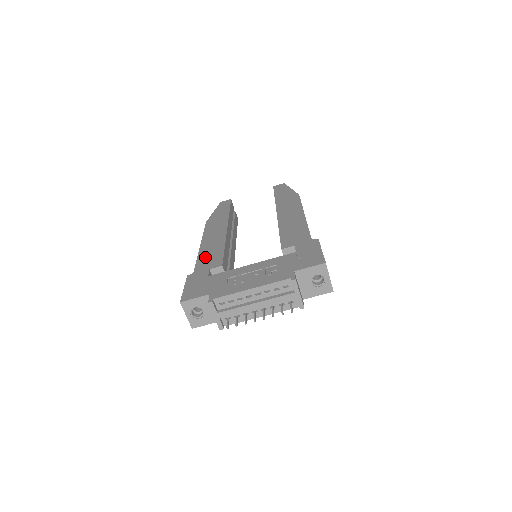
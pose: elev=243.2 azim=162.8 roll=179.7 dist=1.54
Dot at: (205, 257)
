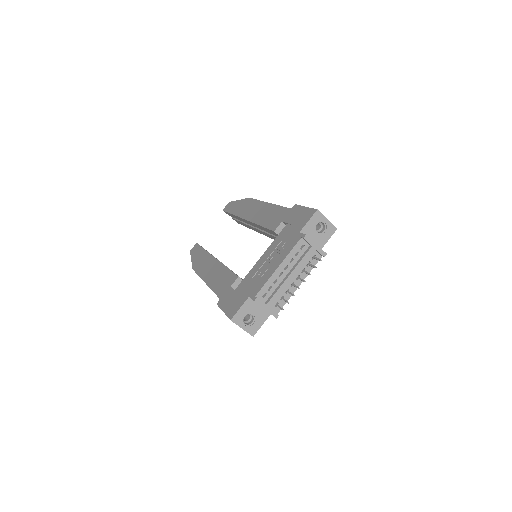
Dot at: (218, 284)
